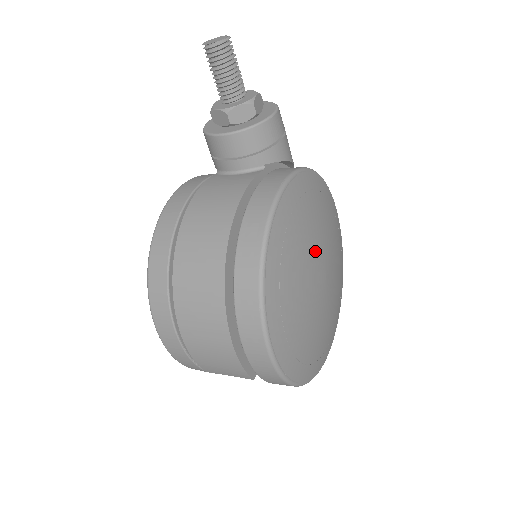
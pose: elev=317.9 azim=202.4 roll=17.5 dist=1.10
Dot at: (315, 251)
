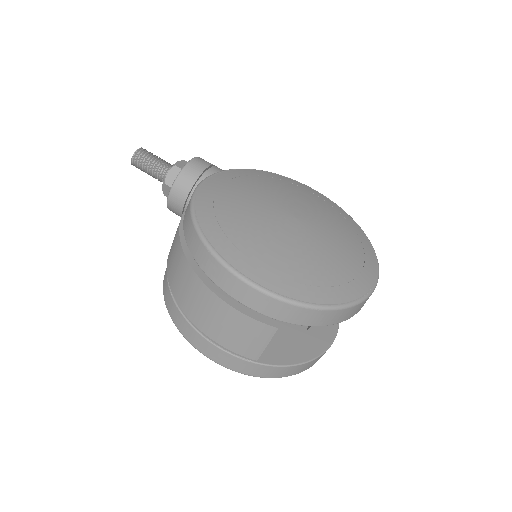
Dot at: (264, 204)
